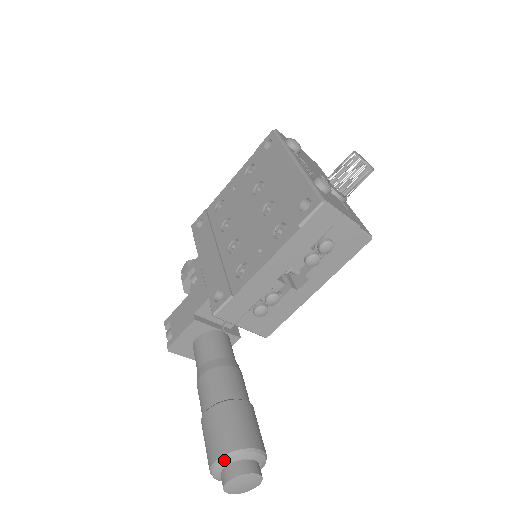
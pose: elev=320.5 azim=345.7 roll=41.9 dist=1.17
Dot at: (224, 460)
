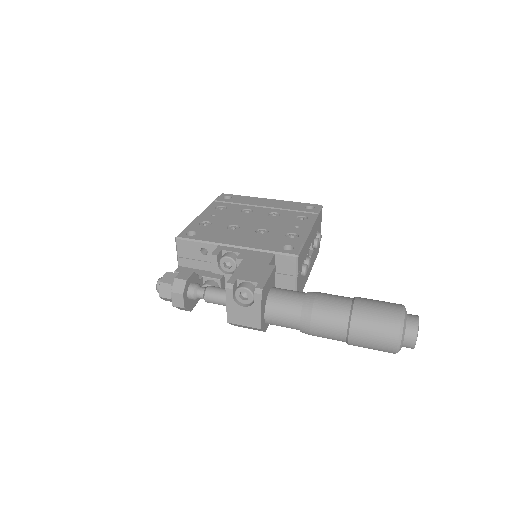
Dot at: (405, 308)
